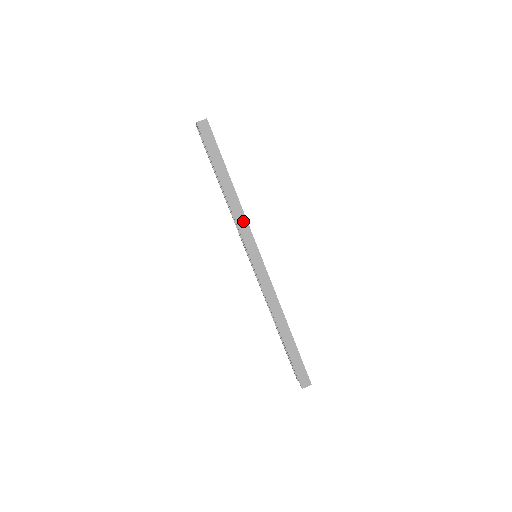
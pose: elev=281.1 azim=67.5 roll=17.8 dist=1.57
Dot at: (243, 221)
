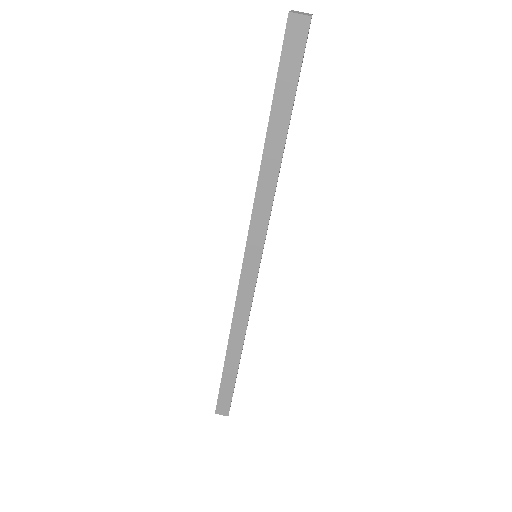
Dot at: (264, 211)
